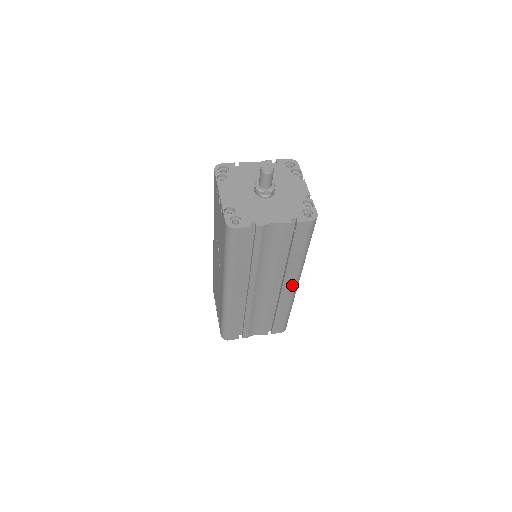
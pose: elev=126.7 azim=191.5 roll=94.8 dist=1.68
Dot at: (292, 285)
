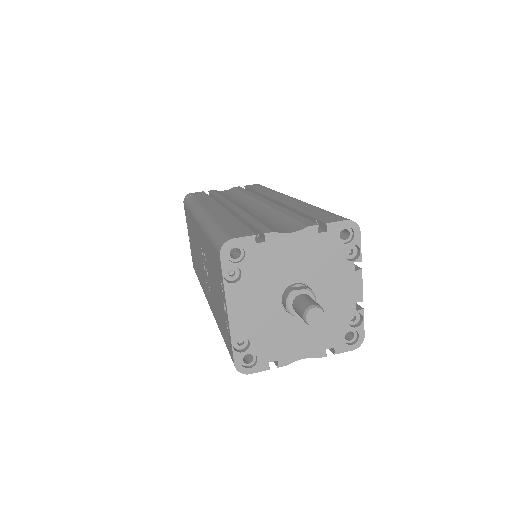
Dot at: occluded
